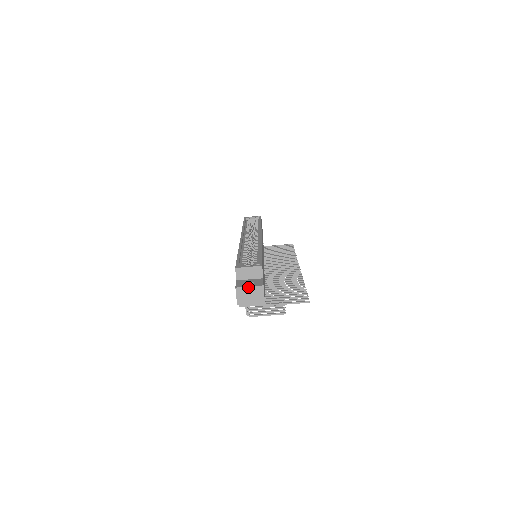
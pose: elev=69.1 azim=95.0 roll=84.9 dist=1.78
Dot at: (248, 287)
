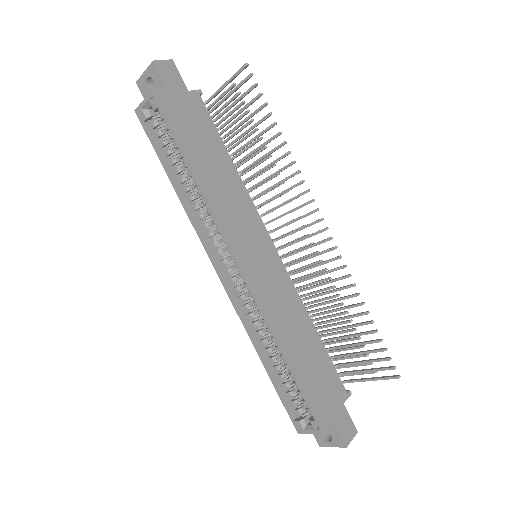
Dot at: occluded
